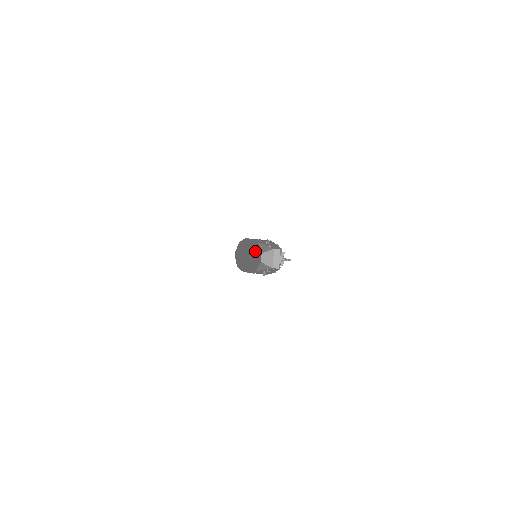
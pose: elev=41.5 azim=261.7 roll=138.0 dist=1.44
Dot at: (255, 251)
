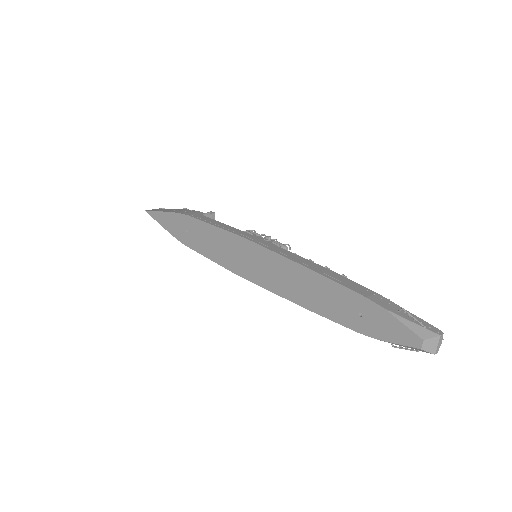
Dot at: (363, 310)
